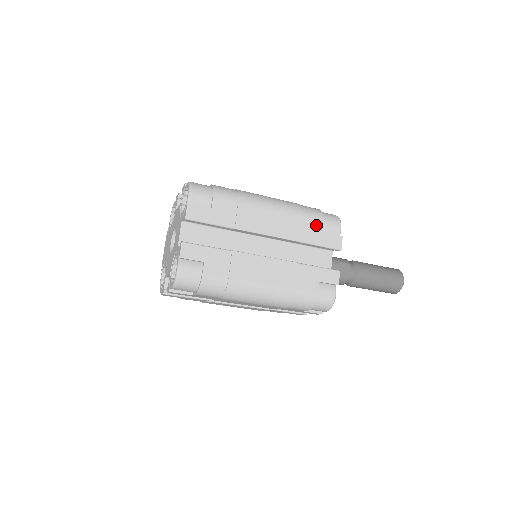
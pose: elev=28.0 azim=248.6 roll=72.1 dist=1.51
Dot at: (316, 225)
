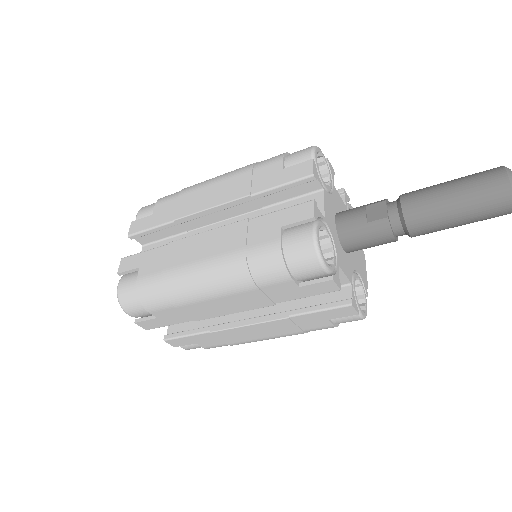
Dot at: (272, 167)
